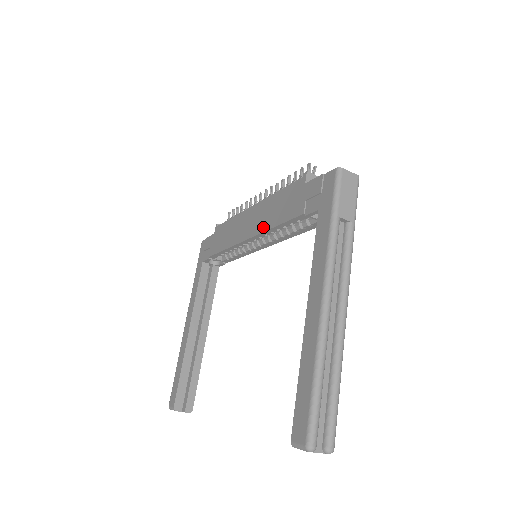
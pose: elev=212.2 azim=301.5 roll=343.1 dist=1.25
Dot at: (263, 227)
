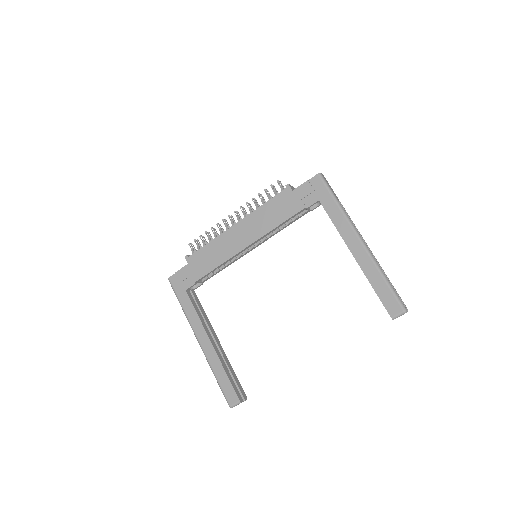
Dot at: (263, 231)
